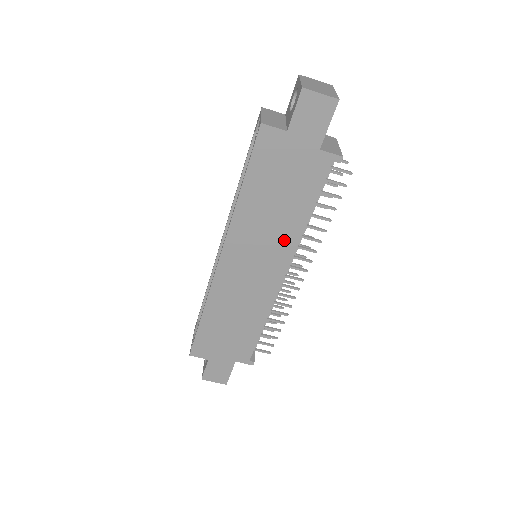
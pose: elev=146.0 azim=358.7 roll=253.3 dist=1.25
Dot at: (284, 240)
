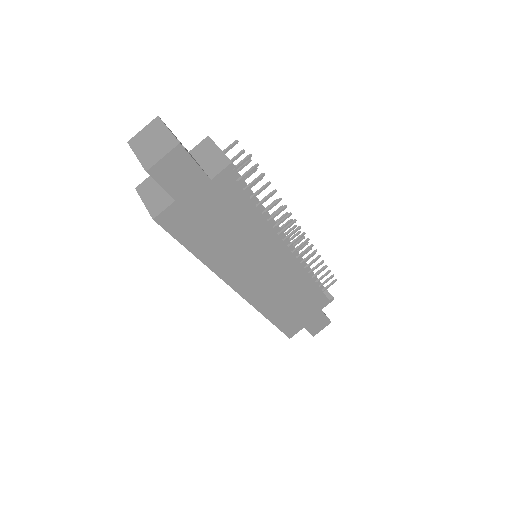
Dot at: (262, 240)
